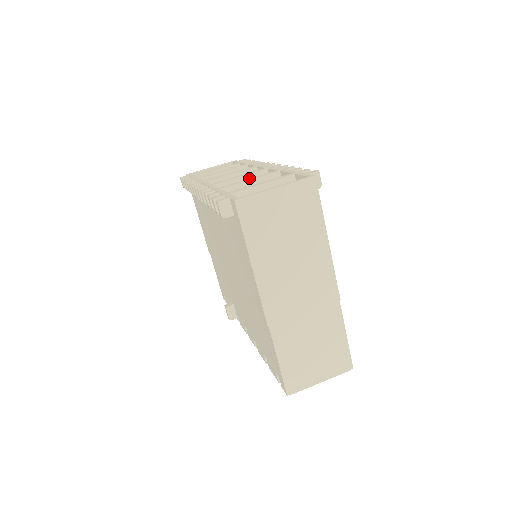
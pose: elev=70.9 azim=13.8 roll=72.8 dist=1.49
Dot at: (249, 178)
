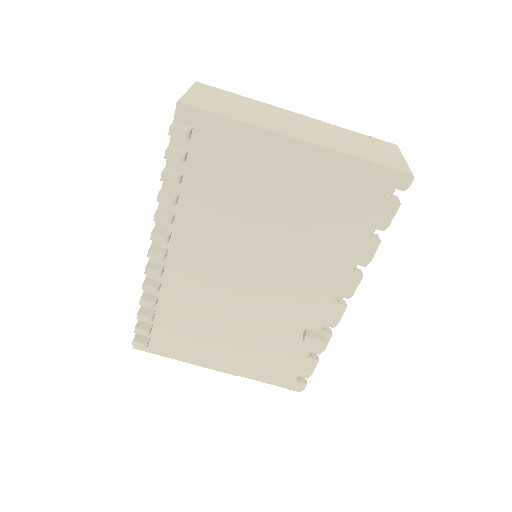
Dot at: occluded
